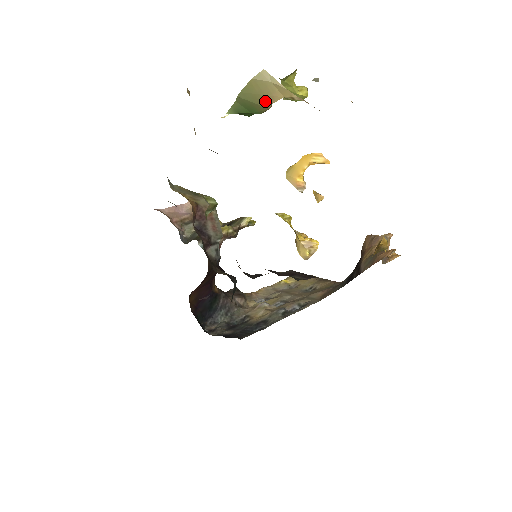
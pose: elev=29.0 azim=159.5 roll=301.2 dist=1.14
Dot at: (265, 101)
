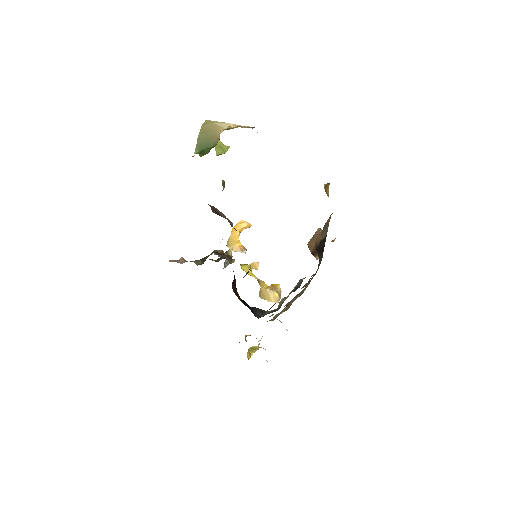
Dot at: (215, 135)
